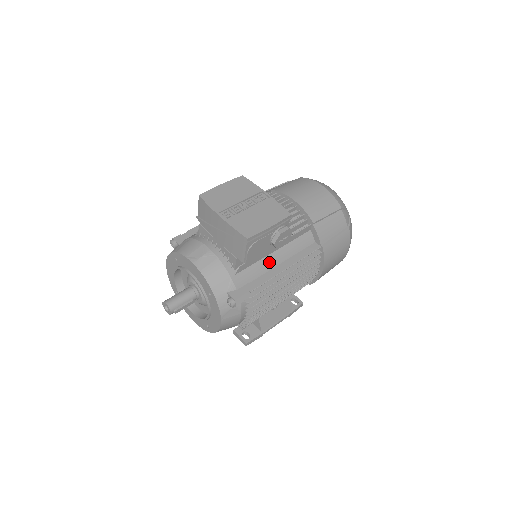
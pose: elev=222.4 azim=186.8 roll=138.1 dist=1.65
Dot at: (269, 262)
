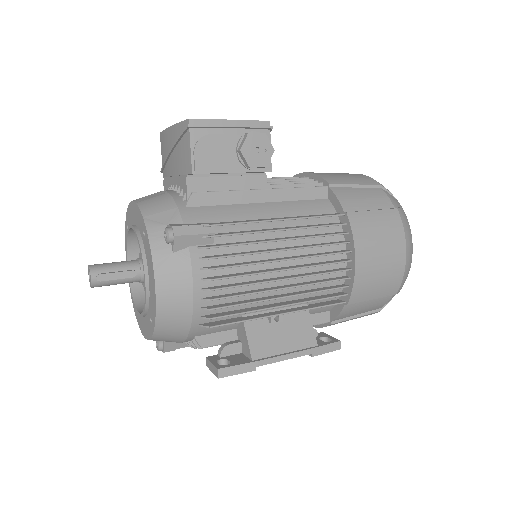
Dot at: (250, 211)
